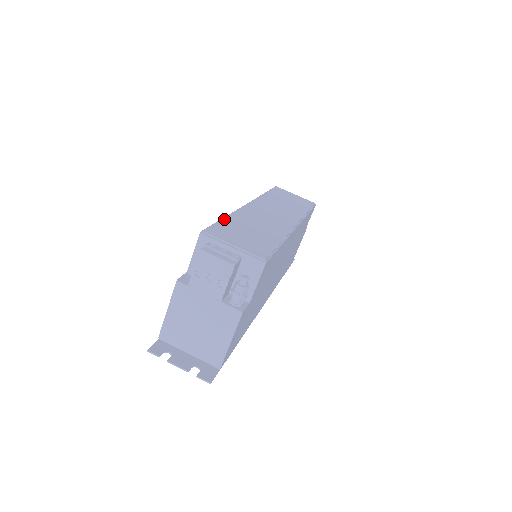
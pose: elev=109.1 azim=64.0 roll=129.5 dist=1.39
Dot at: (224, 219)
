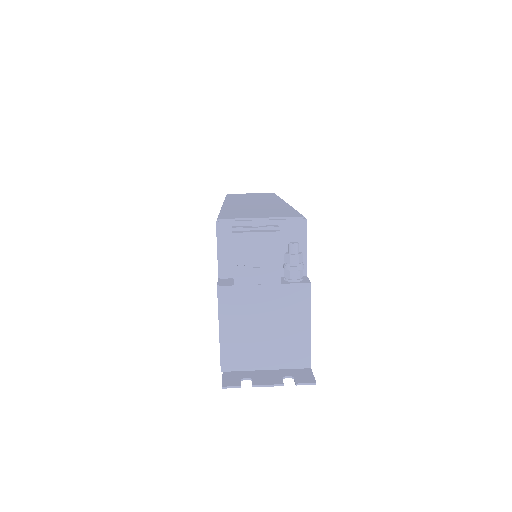
Dot at: (223, 211)
